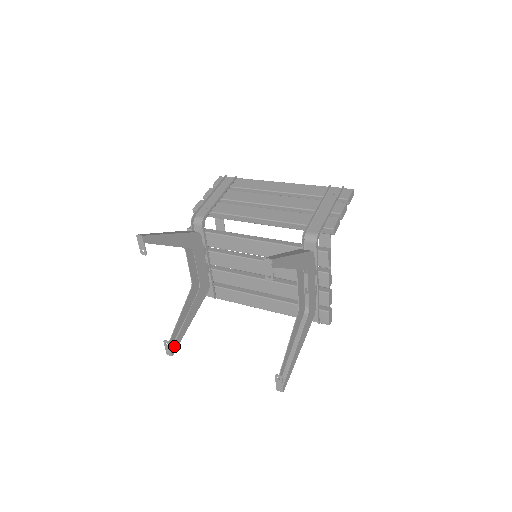
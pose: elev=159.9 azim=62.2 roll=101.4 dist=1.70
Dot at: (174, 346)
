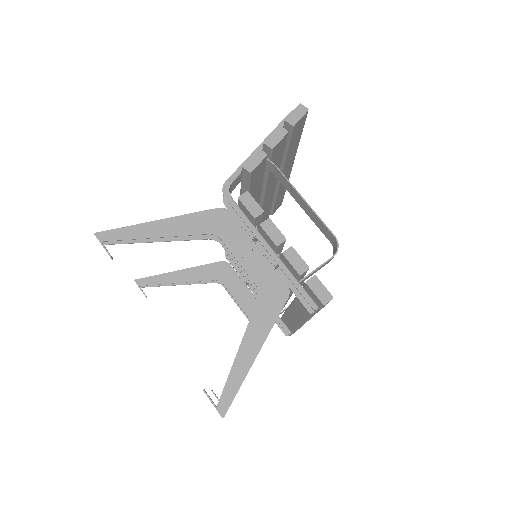
Dot at: occluded
